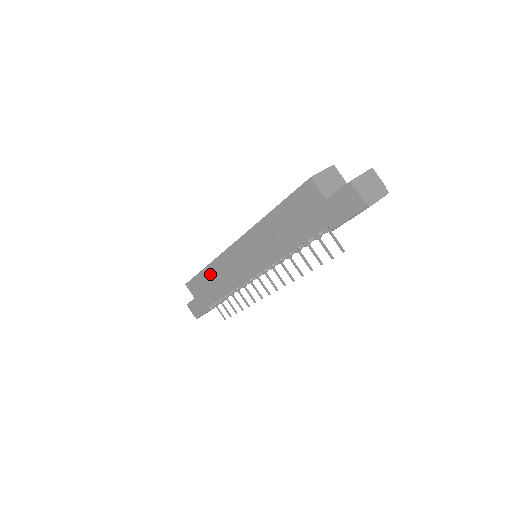
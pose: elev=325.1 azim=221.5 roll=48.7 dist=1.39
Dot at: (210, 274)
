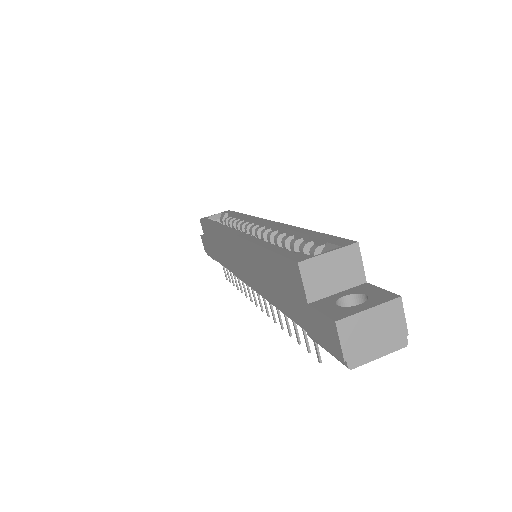
Dot at: (214, 234)
